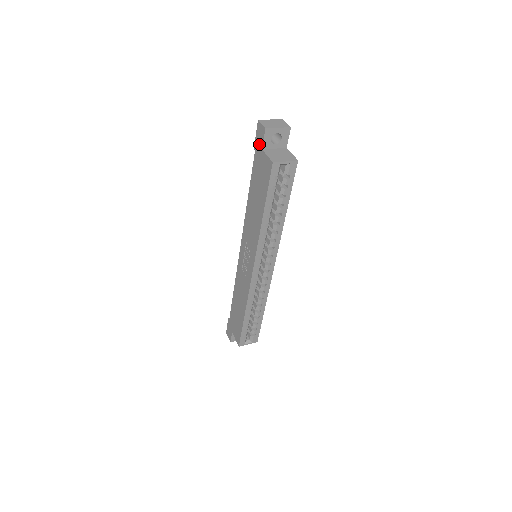
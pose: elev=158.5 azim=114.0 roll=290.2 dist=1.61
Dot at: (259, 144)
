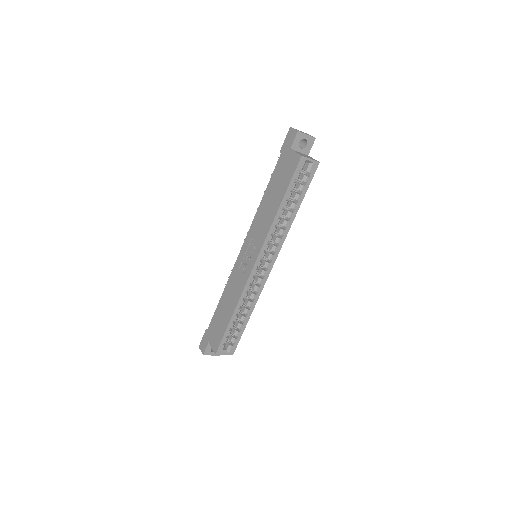
Dot at: (288, 145)
